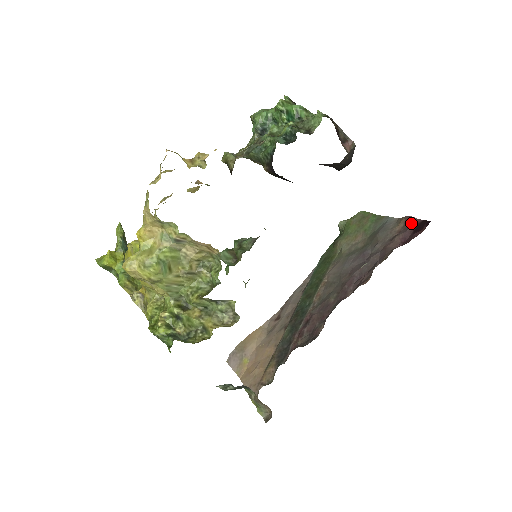
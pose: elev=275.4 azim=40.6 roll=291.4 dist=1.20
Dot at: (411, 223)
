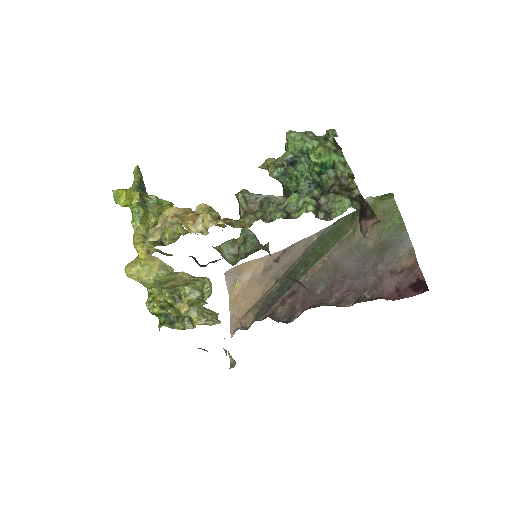
Dot at: (415, 273)
